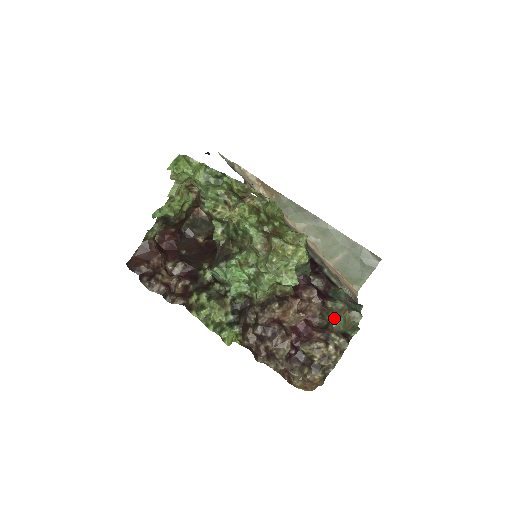
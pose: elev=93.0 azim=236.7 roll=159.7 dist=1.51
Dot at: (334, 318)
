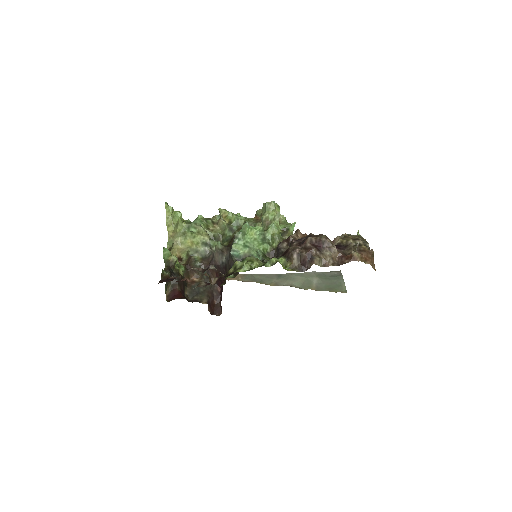
Dot at: occluded
